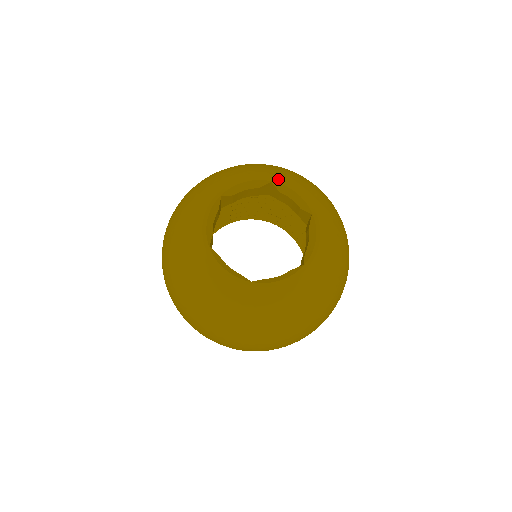
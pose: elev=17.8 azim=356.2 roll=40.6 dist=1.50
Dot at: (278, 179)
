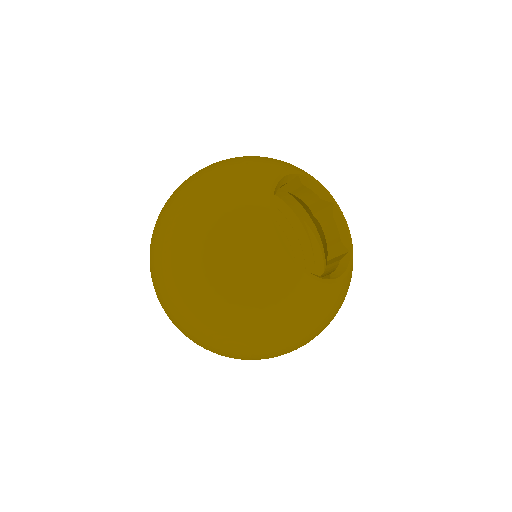
Dot at: (302, 171)
